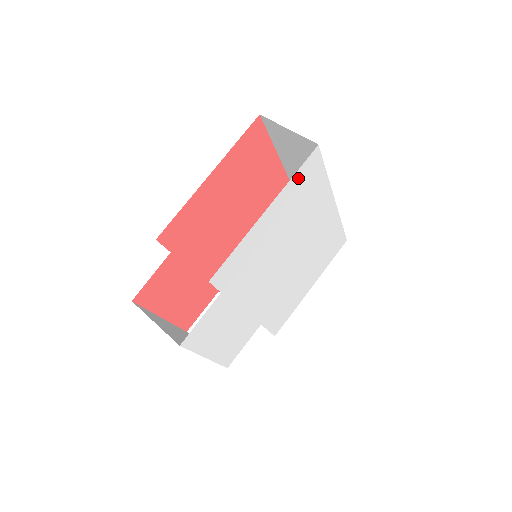
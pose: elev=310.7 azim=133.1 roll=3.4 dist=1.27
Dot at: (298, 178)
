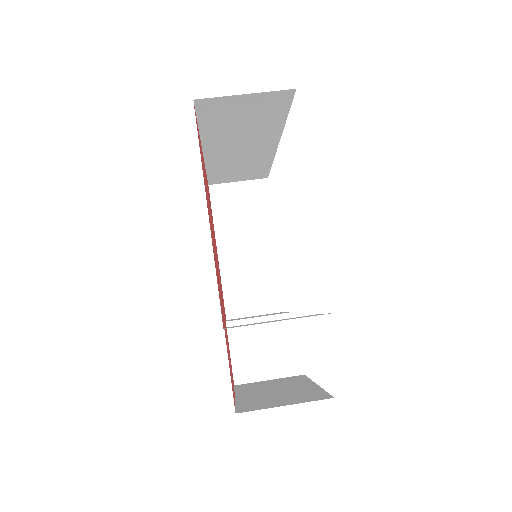
Dot at: occluded
